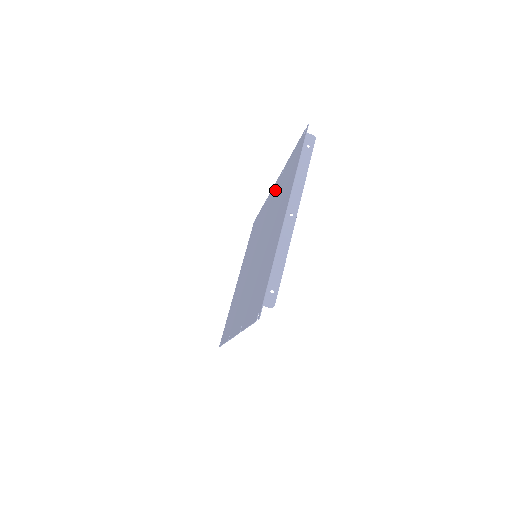
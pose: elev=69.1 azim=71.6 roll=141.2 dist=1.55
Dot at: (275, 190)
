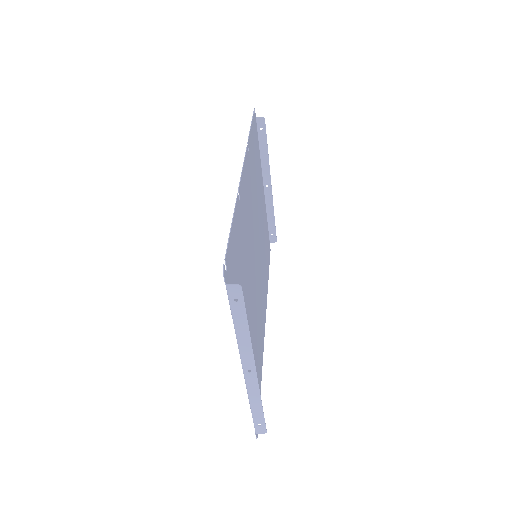
Dot at: occluded
